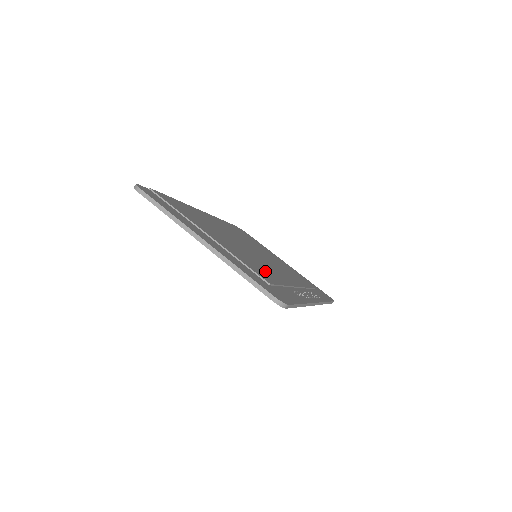
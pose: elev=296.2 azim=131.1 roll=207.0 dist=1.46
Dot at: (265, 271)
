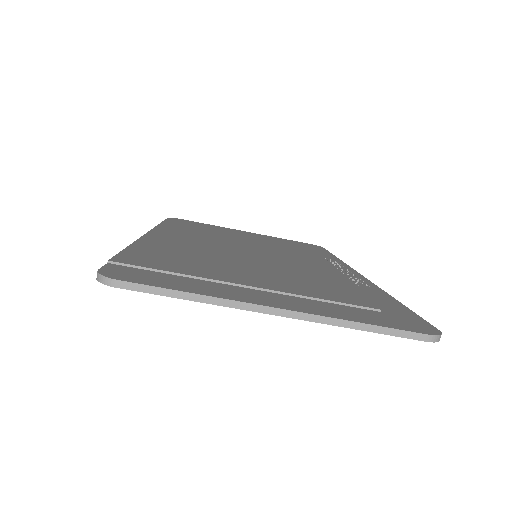
Dot at: (324, 283)
